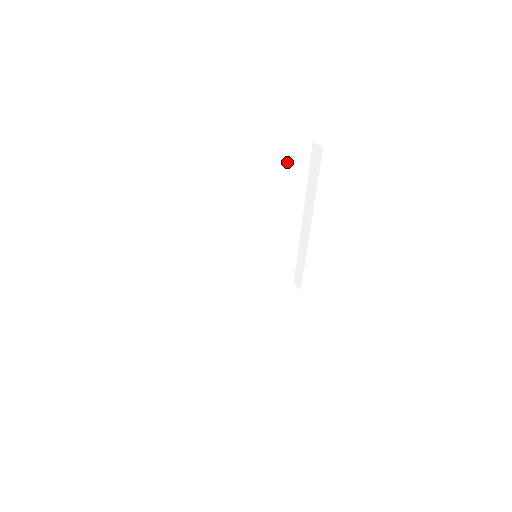
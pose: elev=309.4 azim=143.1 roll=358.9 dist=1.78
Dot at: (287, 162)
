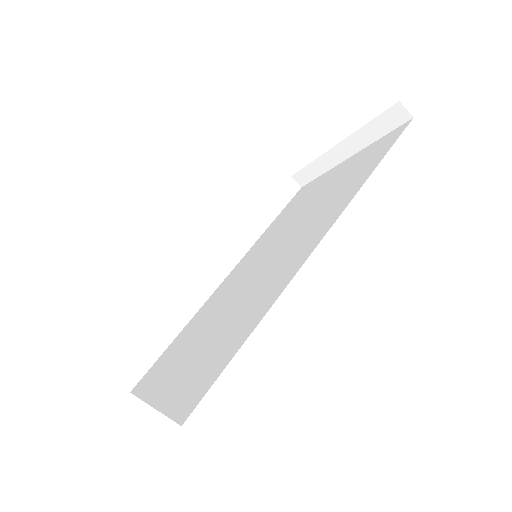
Dot at: occluded
